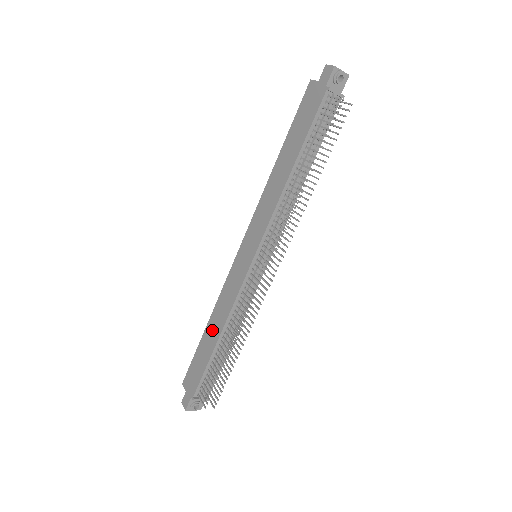
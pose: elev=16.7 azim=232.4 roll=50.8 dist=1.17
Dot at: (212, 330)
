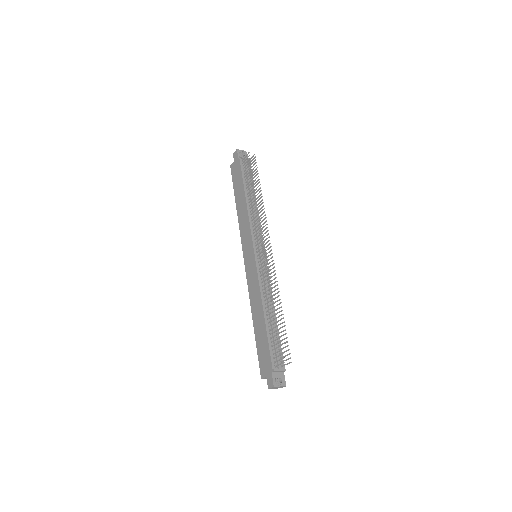
Dot at: (257, 317)
